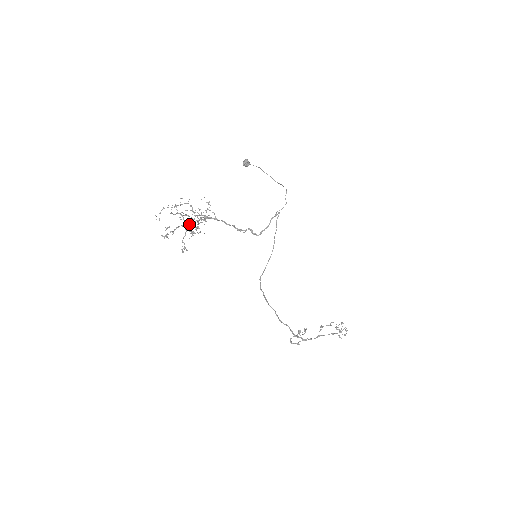
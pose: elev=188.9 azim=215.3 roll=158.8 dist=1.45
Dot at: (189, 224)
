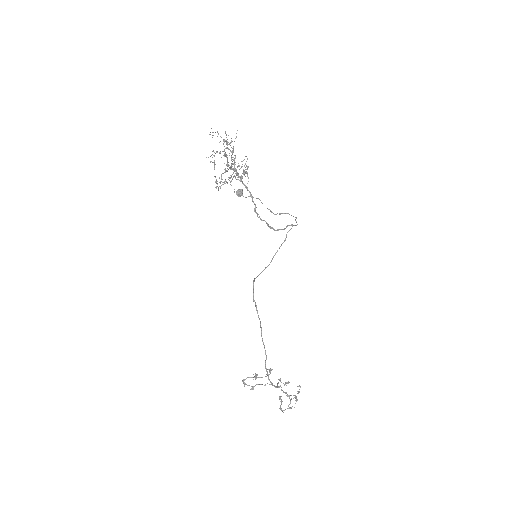
Dot at: occluded
